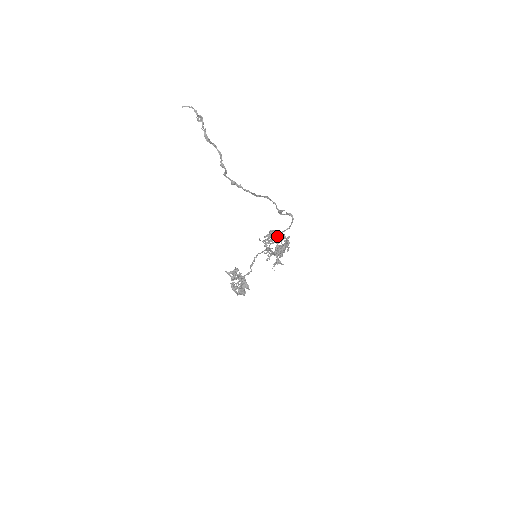
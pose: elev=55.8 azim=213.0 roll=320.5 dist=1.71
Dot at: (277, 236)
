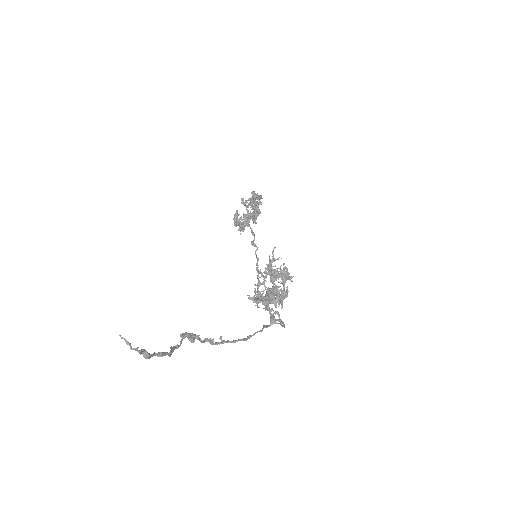
Dot at: occluded
